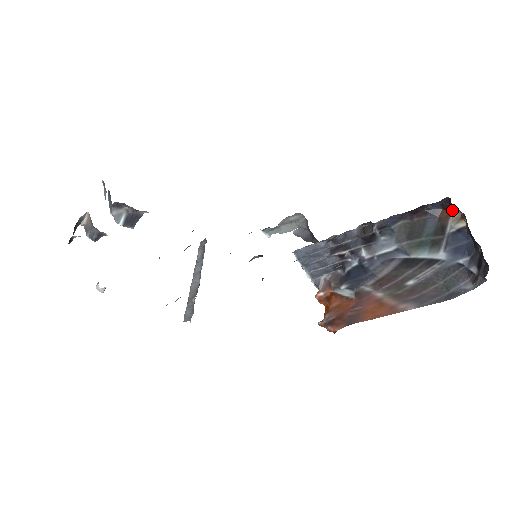
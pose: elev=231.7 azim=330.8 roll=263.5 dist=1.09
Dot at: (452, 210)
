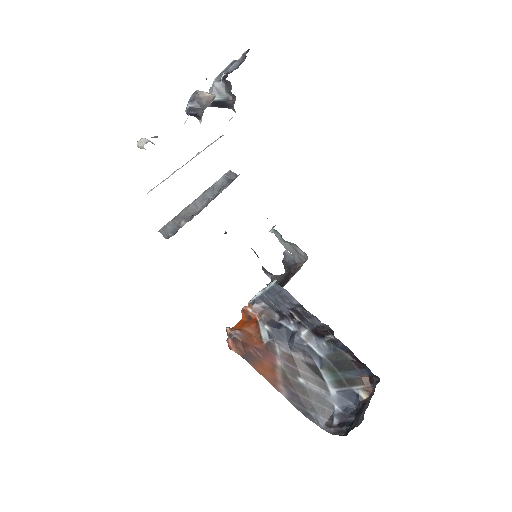
Dot at: (371, 384)
